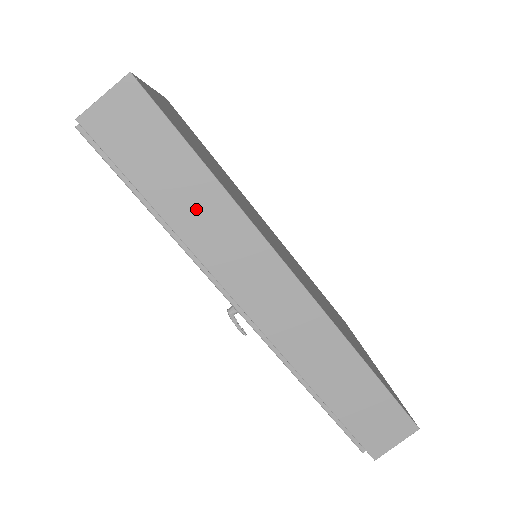
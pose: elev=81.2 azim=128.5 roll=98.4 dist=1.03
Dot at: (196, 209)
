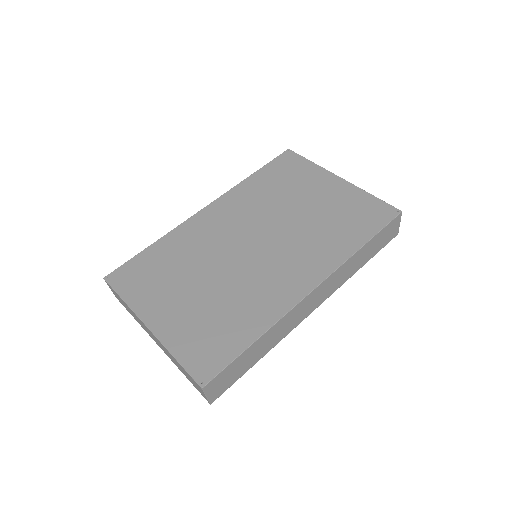
Dot at: (266, 344)
